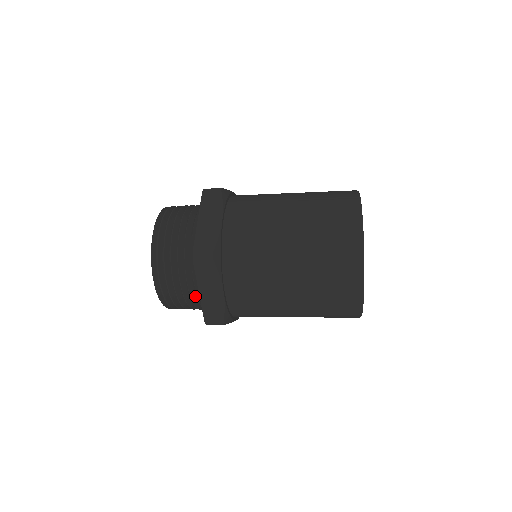
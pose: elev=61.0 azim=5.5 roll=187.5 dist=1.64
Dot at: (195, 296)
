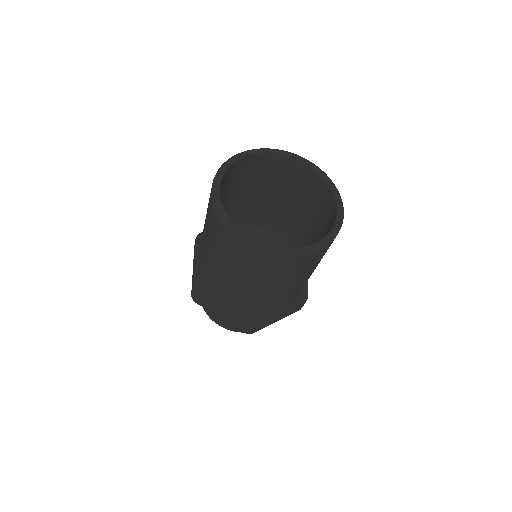
Dot at: occluded
